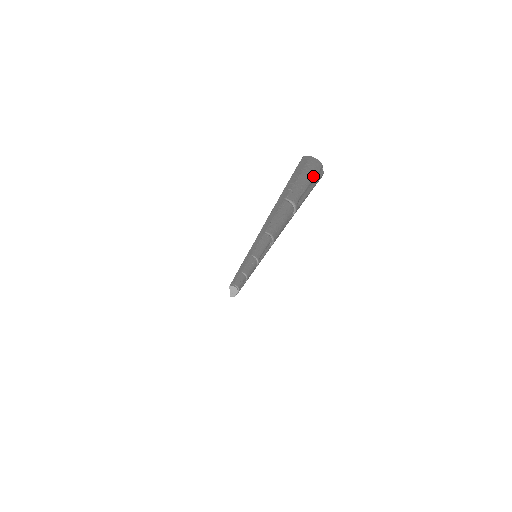
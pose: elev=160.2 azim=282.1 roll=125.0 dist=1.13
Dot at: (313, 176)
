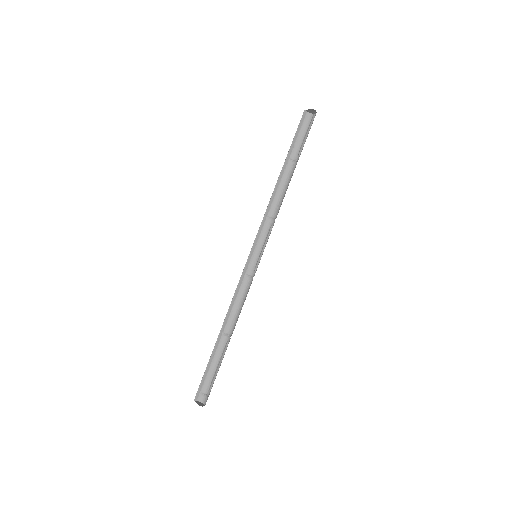
Dot at: (308, 126)
